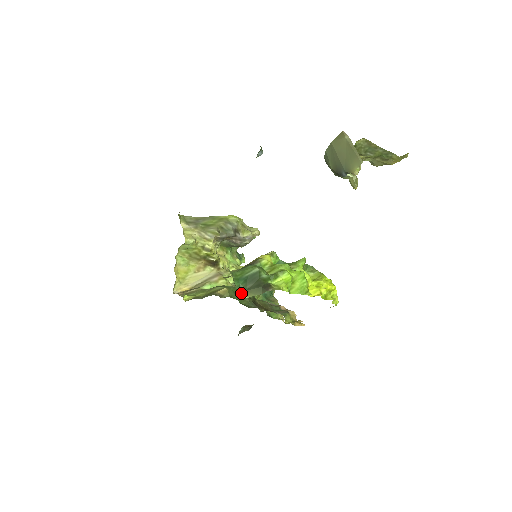
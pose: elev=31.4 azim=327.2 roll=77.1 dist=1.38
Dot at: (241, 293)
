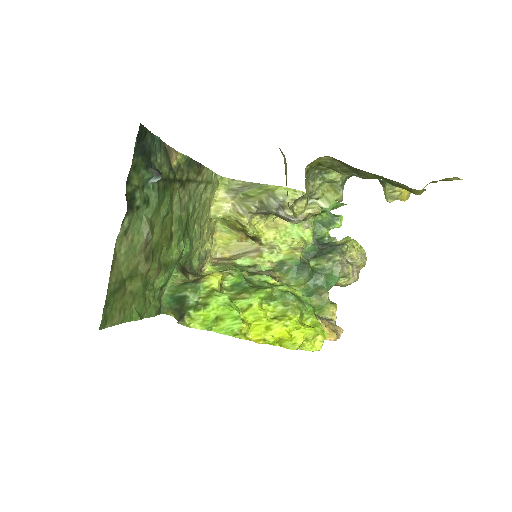
Dot at: (170, 310)
